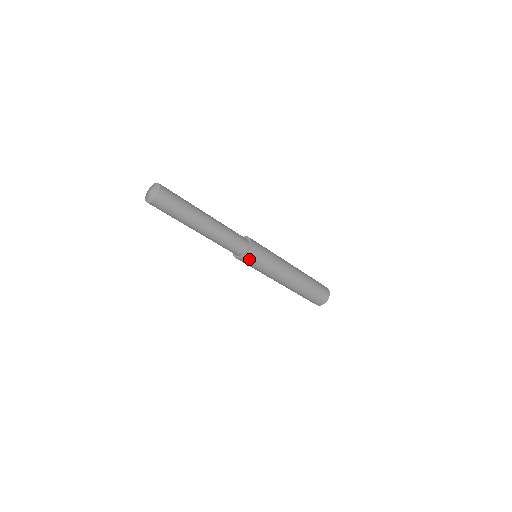
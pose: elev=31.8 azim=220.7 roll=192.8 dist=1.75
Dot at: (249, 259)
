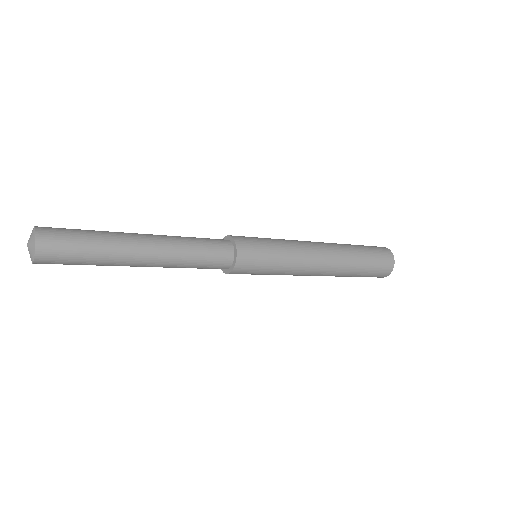
Dot at: (236, 273)
